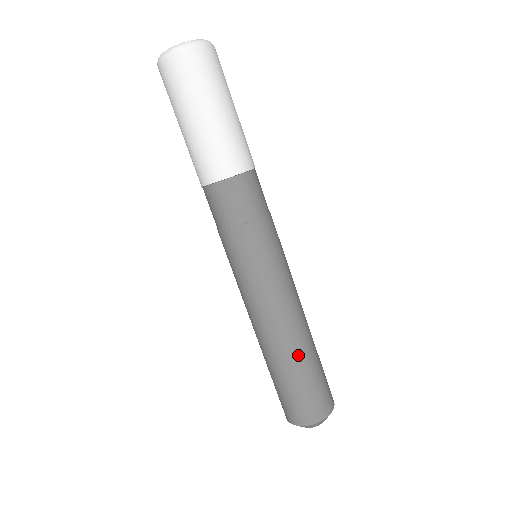
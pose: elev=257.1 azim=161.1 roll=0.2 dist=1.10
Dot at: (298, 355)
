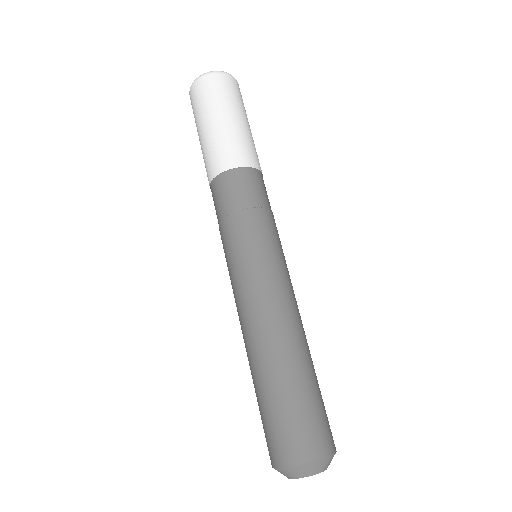
Dot at: occluded
